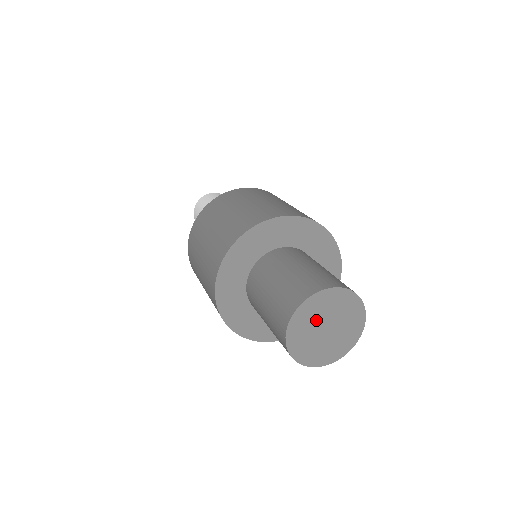
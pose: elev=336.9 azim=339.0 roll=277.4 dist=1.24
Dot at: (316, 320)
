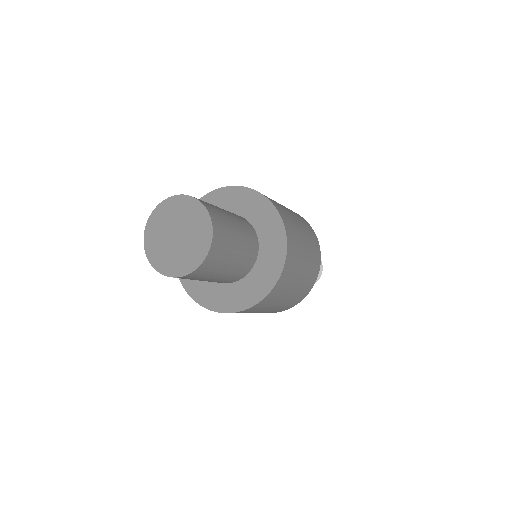
Dot at: (166, 228)
